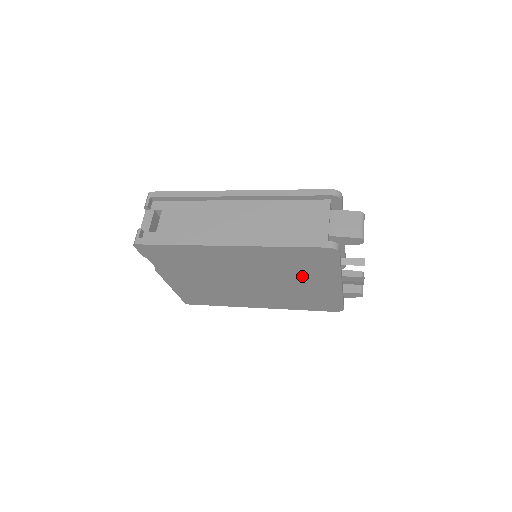
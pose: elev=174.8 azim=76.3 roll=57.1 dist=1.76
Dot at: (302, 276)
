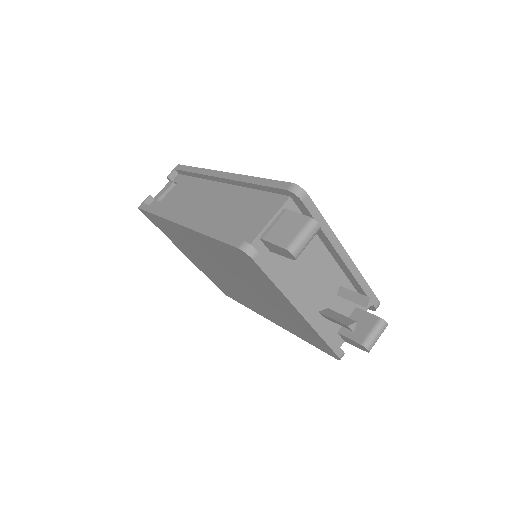
Dot at: (260, 287)
